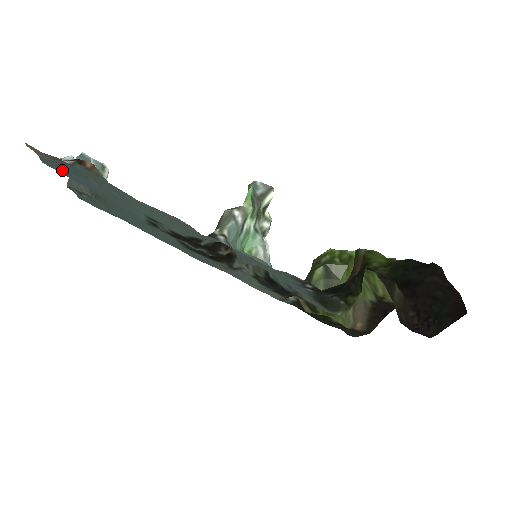
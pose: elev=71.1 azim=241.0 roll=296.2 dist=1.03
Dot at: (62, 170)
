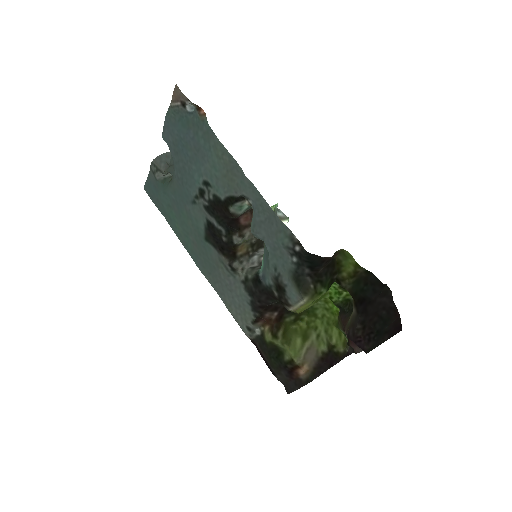
Dot at: (176, 122)
